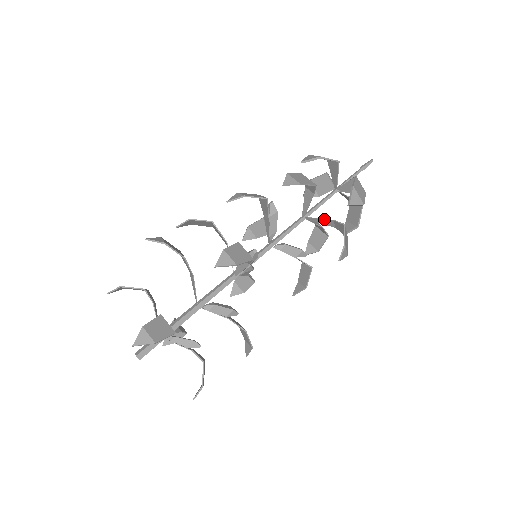
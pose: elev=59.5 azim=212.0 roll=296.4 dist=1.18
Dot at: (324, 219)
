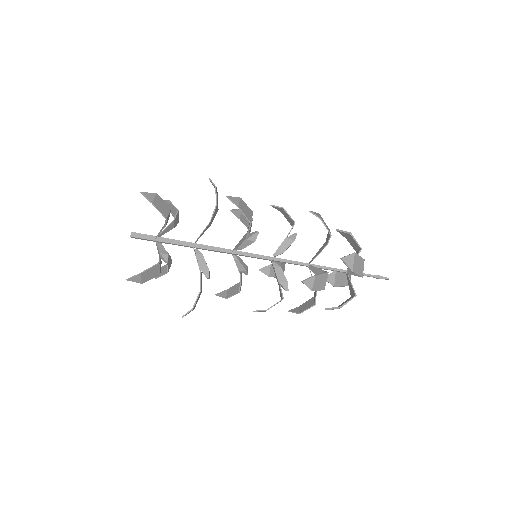
Dot at: occluded
